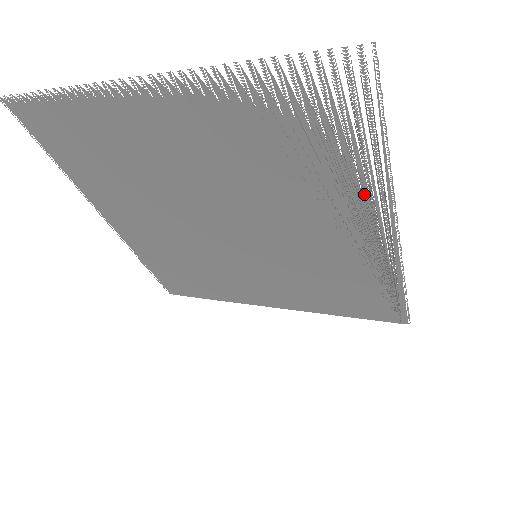
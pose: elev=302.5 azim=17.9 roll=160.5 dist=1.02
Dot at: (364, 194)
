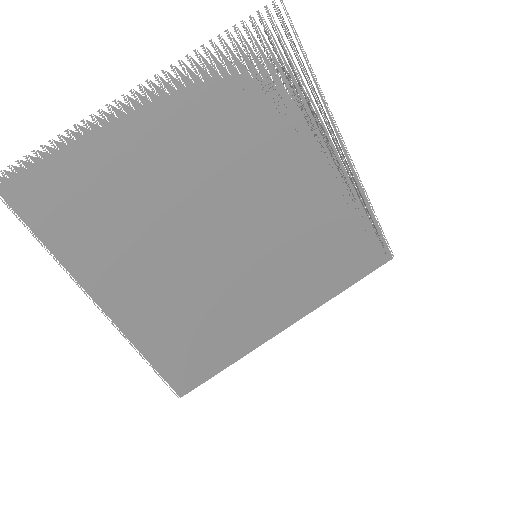
Dot at: (313, 129)
